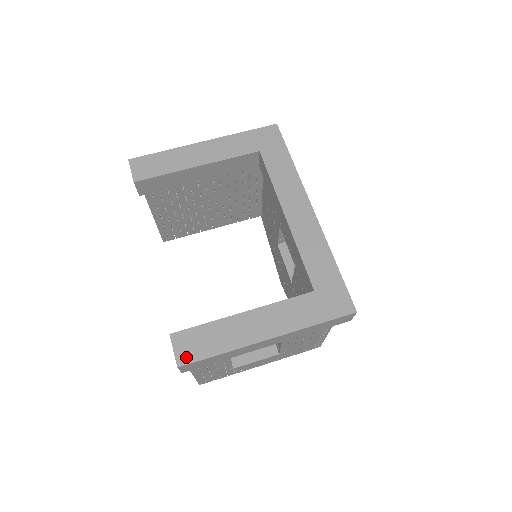
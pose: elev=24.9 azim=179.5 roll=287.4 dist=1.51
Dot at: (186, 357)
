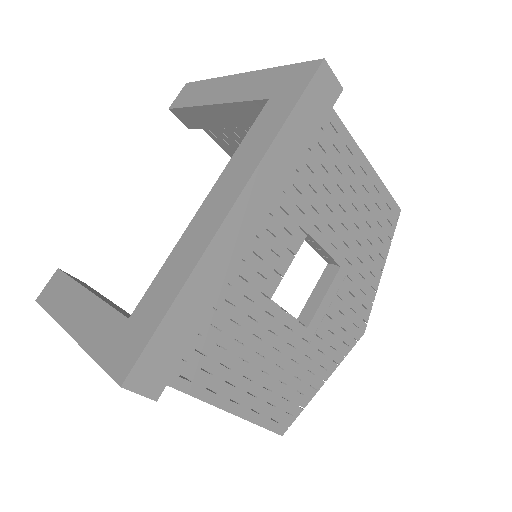
Dot at: (43, 296)
